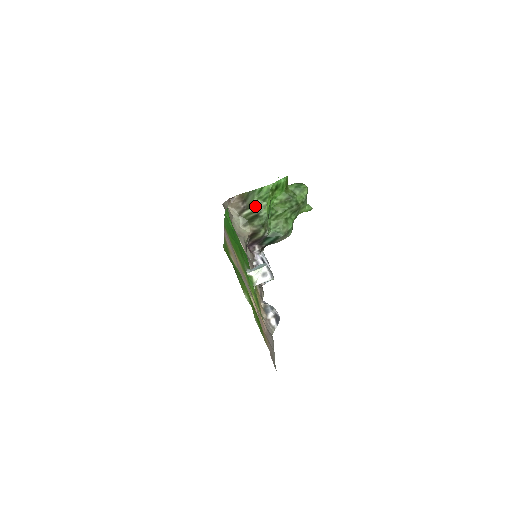
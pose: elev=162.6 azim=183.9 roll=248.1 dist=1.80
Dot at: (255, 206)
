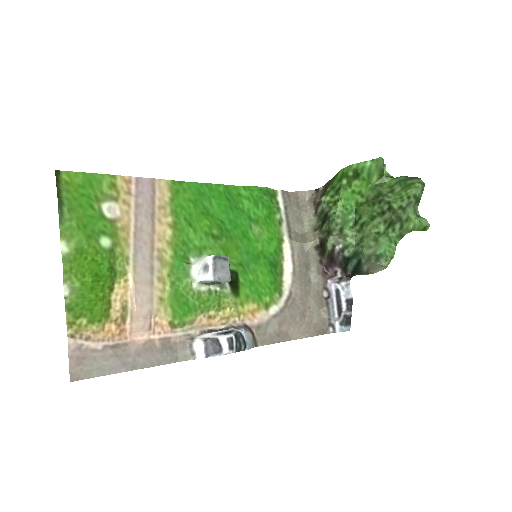
Dot at: (325, 200)
